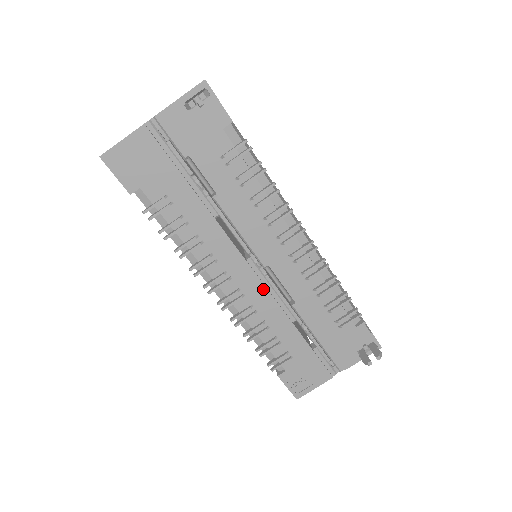
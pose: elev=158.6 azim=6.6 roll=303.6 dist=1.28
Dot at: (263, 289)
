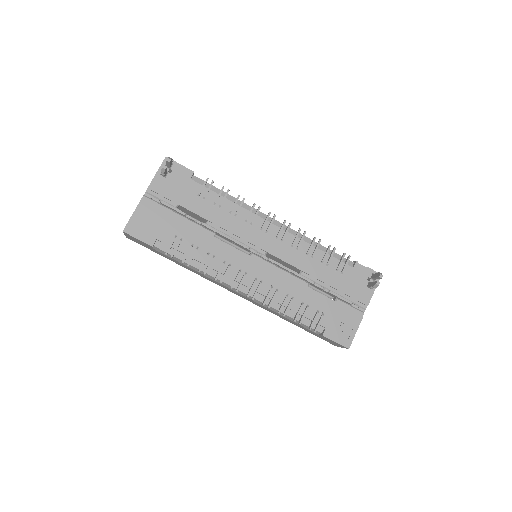
Dot at: (272, 271)
